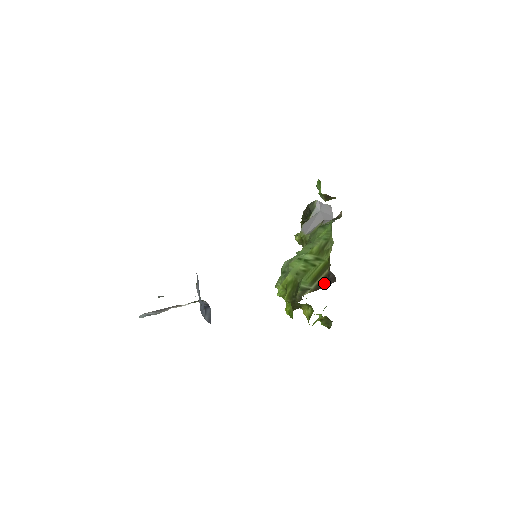
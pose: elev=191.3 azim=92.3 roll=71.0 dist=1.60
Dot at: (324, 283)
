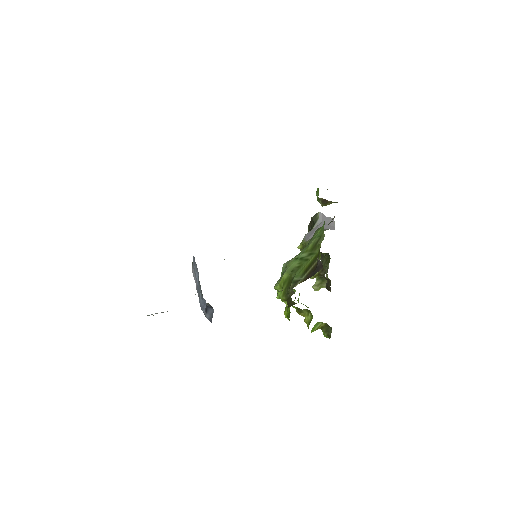
Dot at: (313, 272)
